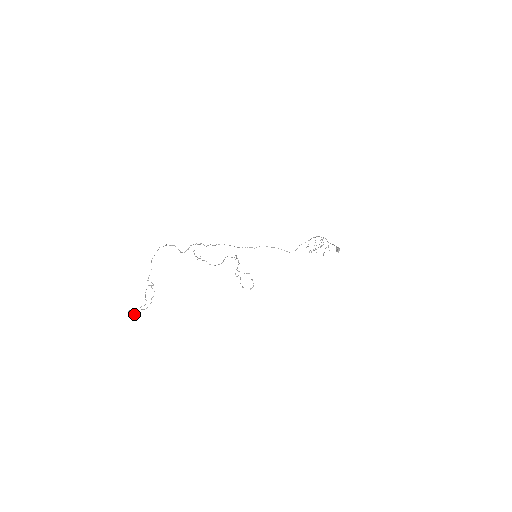
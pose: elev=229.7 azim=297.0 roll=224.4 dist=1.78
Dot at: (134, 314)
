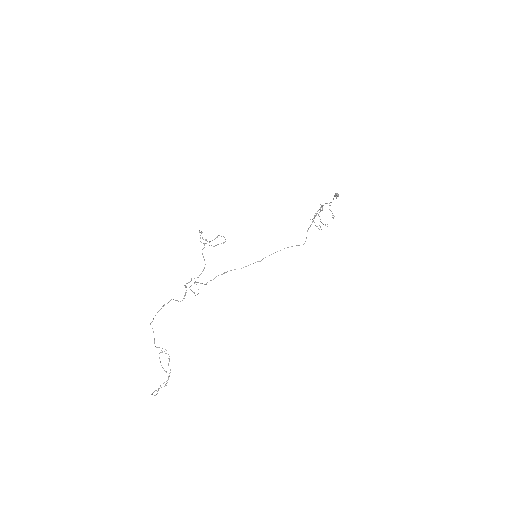
Dot at: occluded
